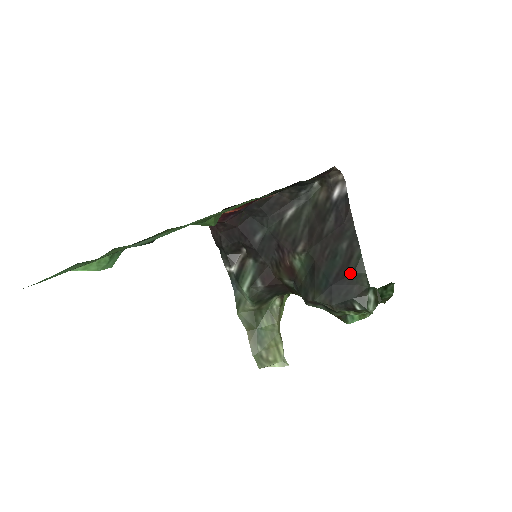
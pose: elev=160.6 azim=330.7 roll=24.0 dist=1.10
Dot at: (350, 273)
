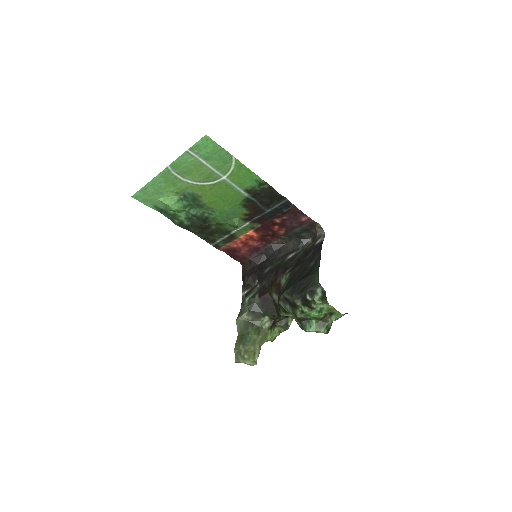
Dot at: (309, 275)
